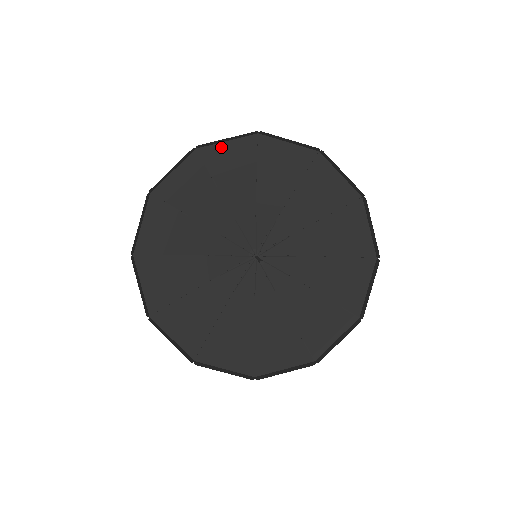
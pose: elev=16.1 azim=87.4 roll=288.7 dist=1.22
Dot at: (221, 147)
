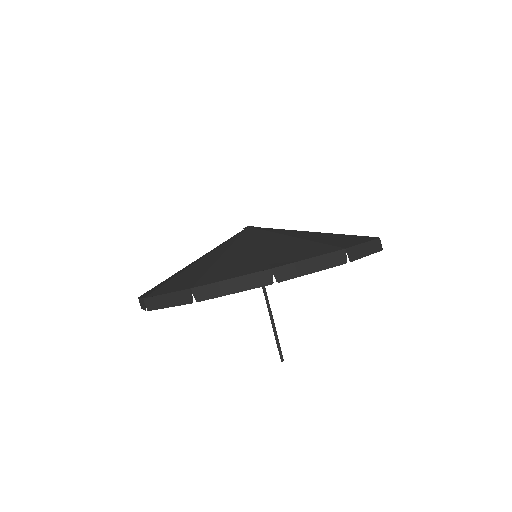
Dot at: (298, 259)
